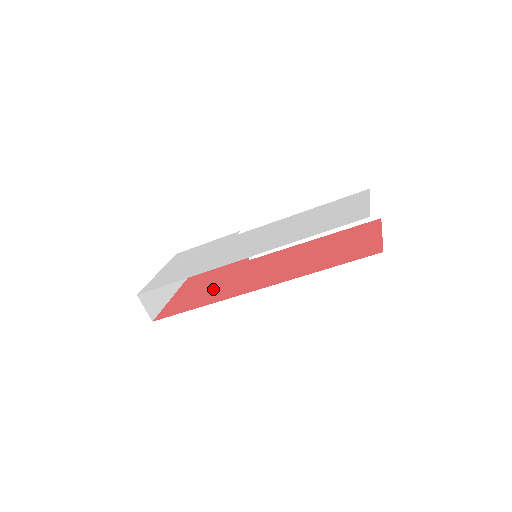
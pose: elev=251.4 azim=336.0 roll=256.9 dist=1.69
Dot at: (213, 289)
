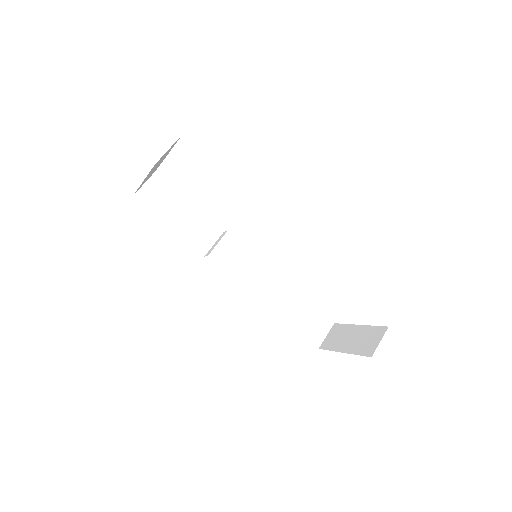
Dot at: occluded
